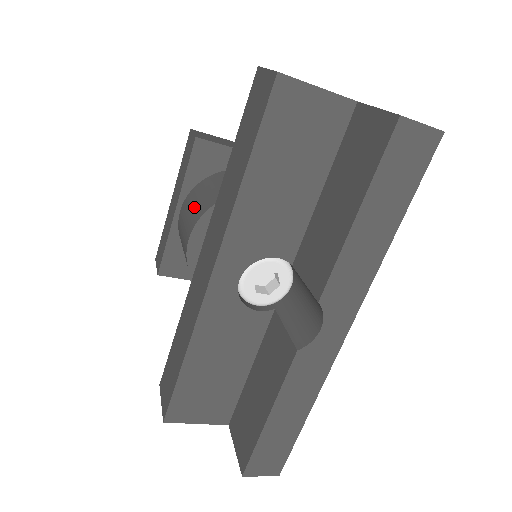
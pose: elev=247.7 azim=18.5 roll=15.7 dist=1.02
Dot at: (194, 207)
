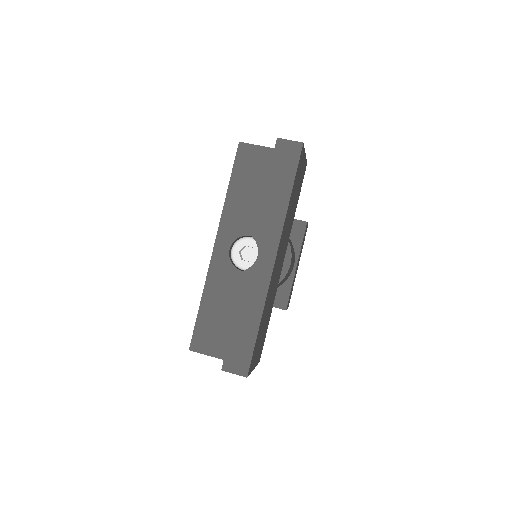
Dot at: occluded
